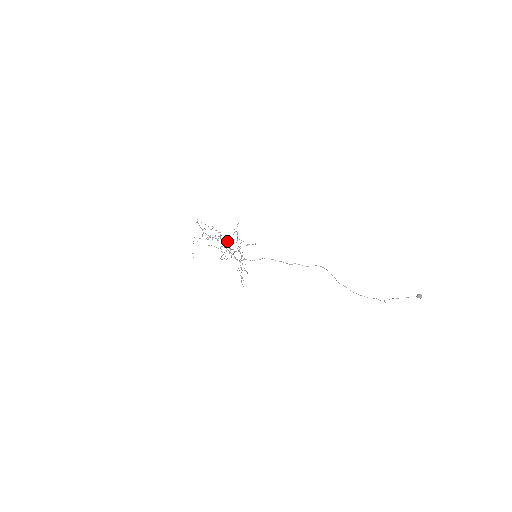
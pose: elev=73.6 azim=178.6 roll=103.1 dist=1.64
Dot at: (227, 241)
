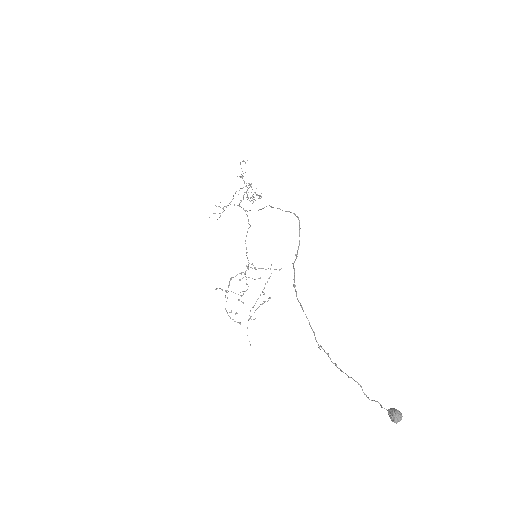
Dot at: occluded
